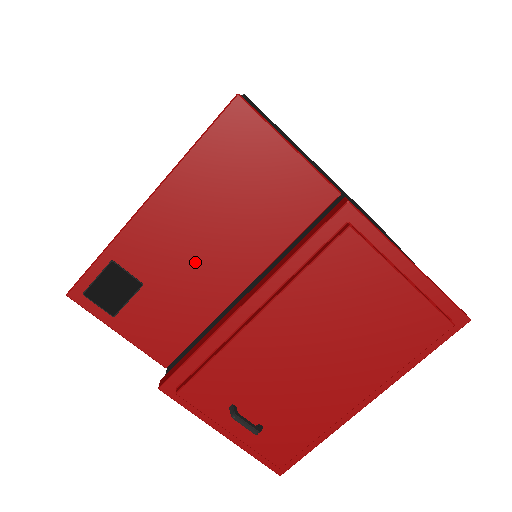
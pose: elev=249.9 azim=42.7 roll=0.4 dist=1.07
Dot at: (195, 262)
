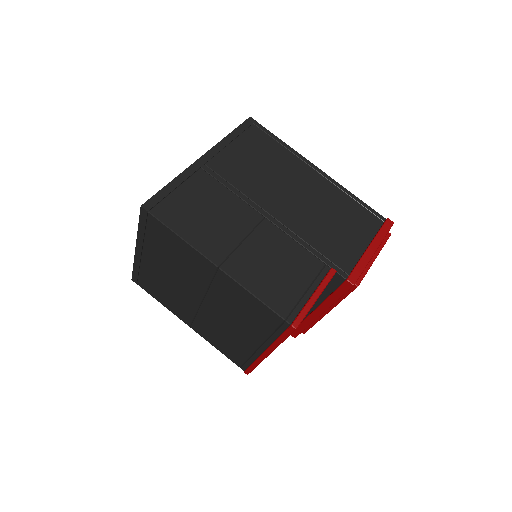
Dot at: occluded
